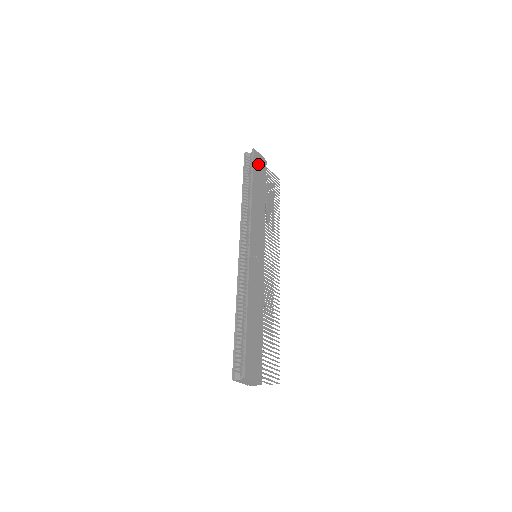
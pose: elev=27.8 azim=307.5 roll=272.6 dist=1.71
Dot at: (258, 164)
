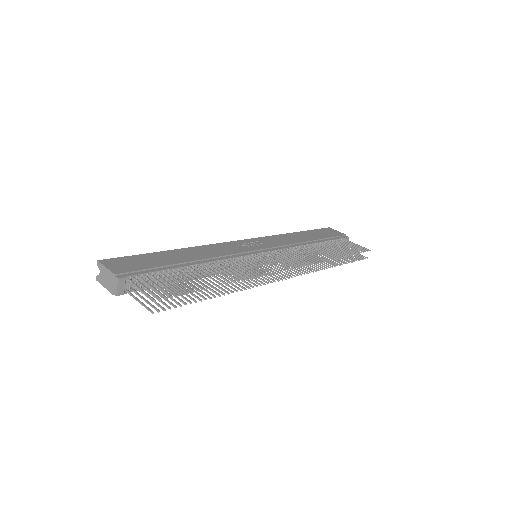
Dot at: (327, 232)
